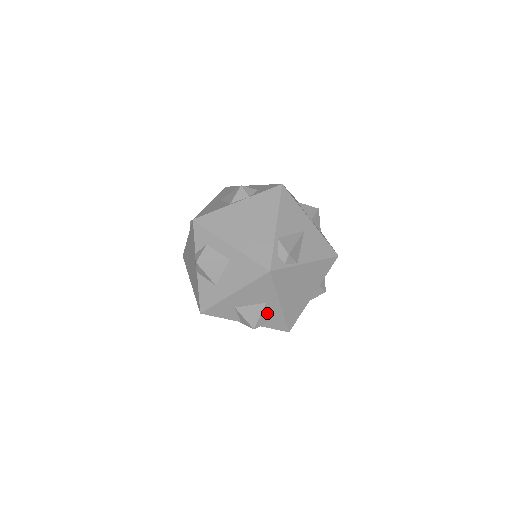
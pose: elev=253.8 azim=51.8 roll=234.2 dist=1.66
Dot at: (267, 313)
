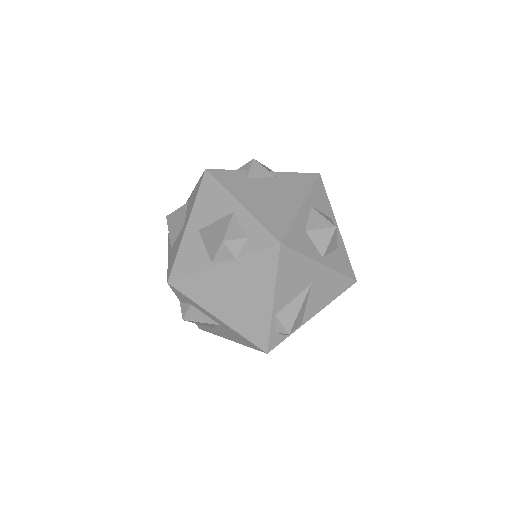
Dot at: occluded
